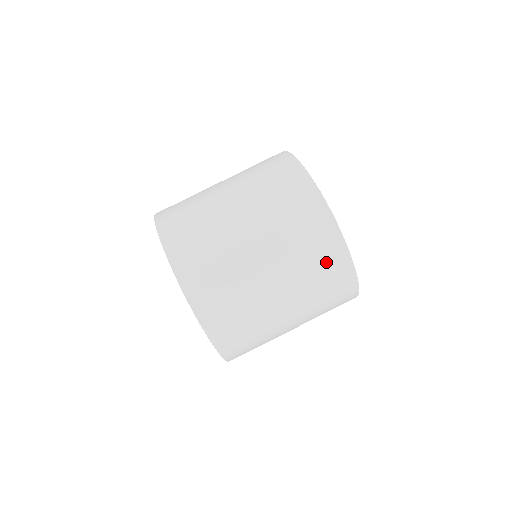
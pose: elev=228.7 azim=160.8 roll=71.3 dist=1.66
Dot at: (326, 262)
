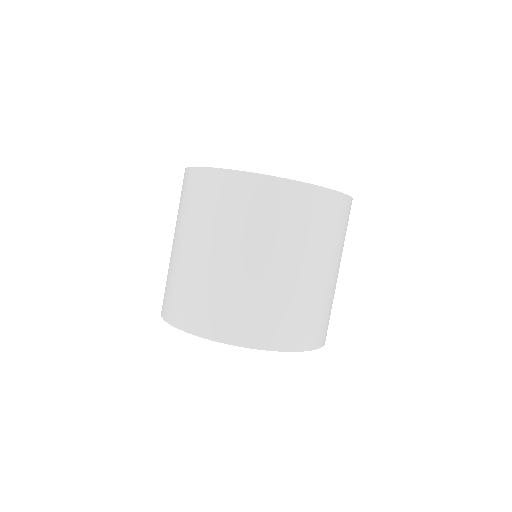
Dot at: (276, 205)
